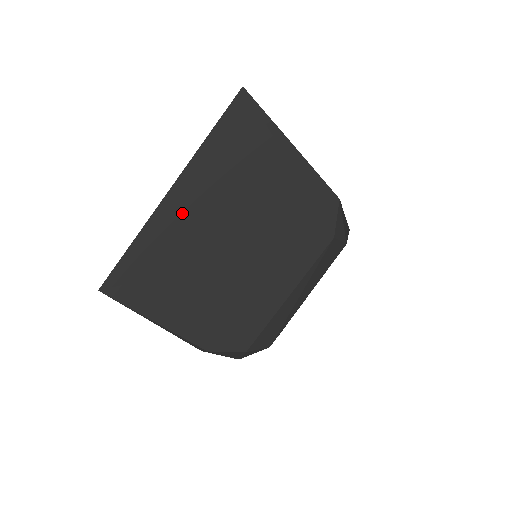
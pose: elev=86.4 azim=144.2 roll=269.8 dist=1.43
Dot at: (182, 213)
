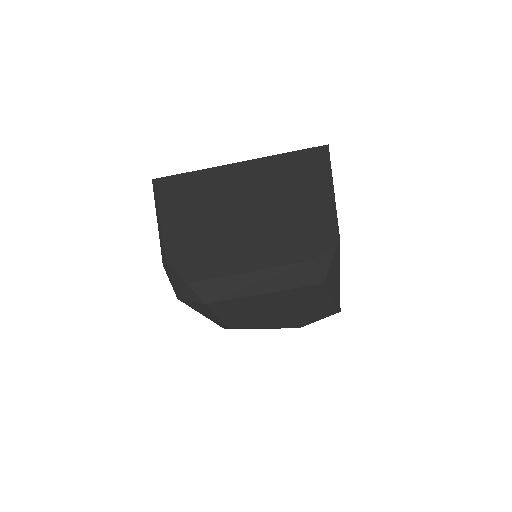
Dot at: (236, 177)
